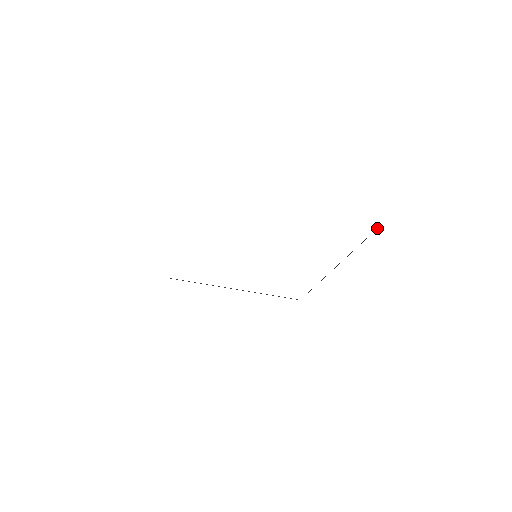
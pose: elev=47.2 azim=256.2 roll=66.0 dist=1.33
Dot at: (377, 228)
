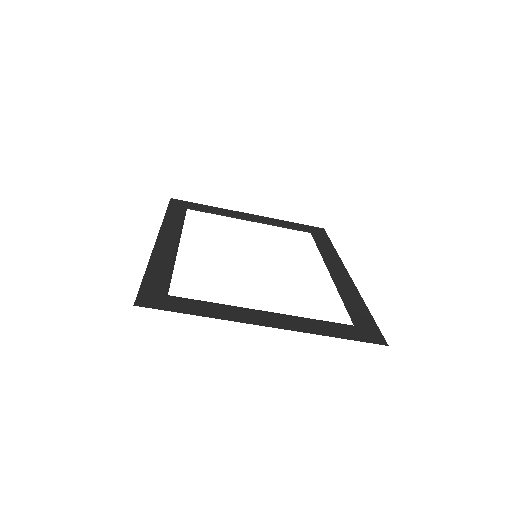
Dot at: (352, 322)
